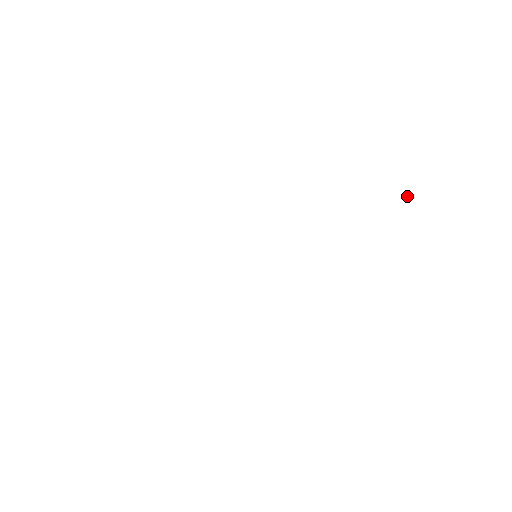
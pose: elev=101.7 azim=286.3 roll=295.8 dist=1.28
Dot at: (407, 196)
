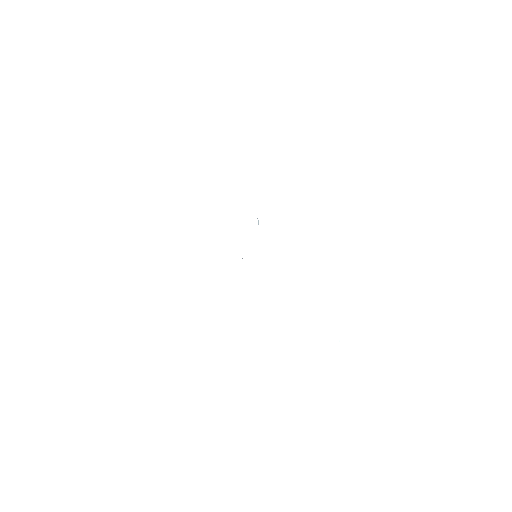
Dot at: occluded
